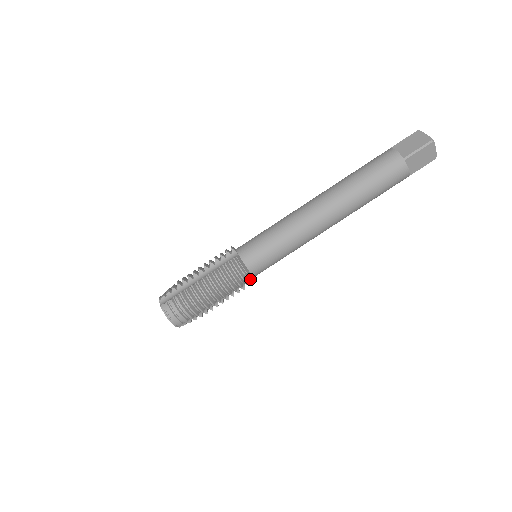
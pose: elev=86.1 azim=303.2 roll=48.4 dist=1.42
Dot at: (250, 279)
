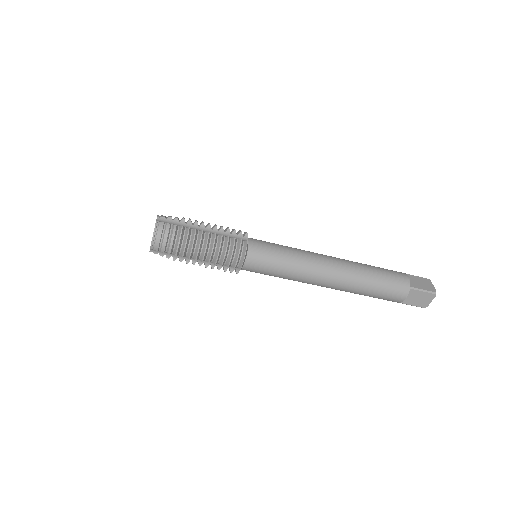
Dot at: (240, 267)
